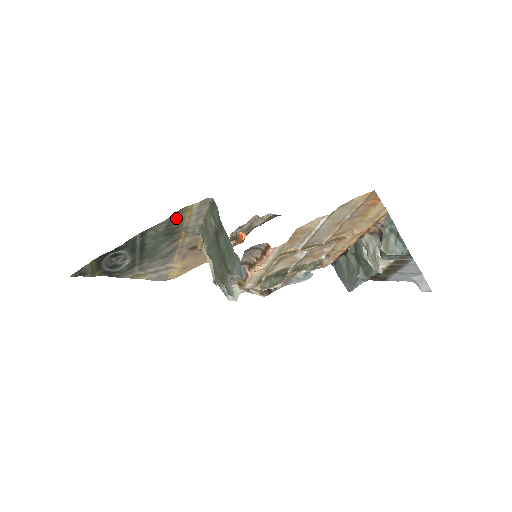
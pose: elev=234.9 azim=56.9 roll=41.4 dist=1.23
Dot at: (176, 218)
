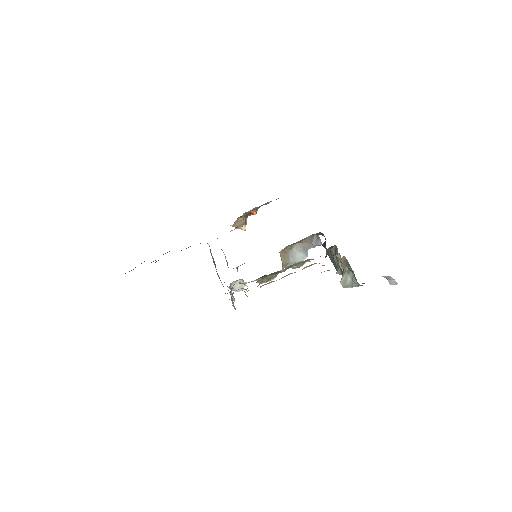
Dot at: occluded
